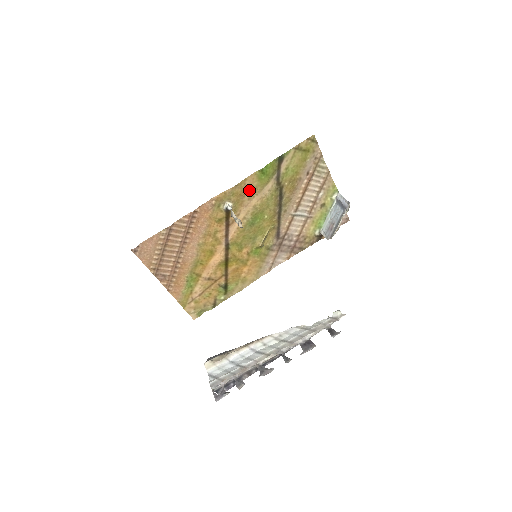
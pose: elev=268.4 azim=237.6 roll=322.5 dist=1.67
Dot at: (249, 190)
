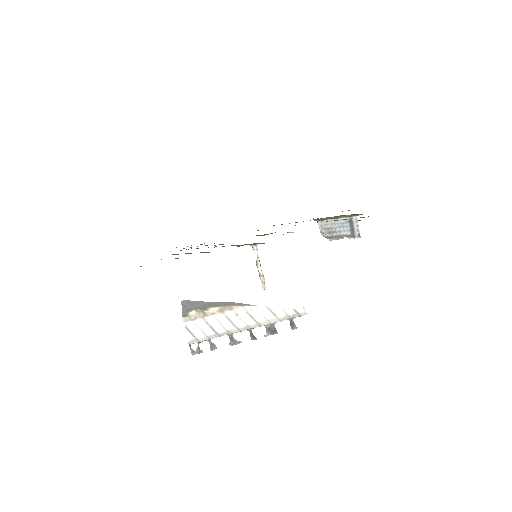
Dot at: occluded
